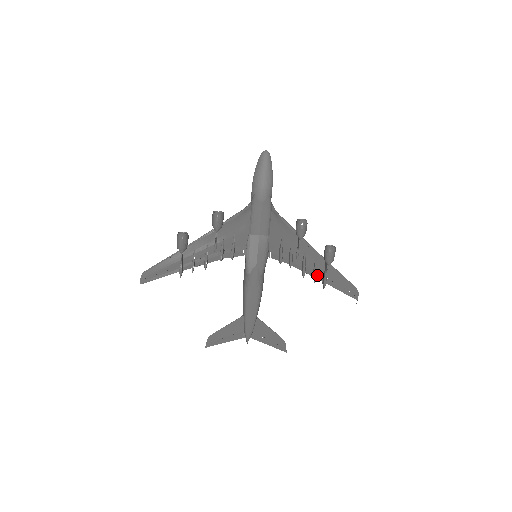
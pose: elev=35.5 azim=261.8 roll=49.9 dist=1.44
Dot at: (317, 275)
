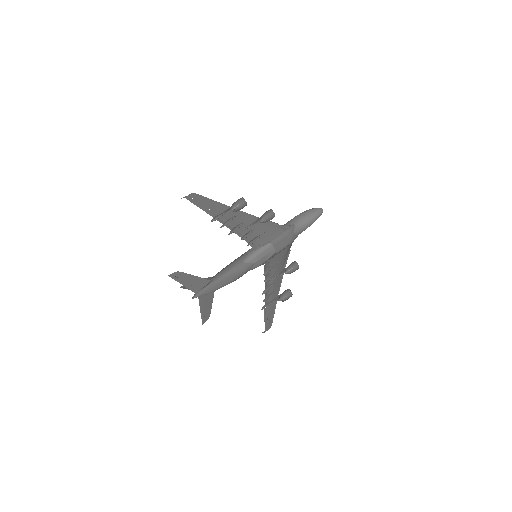
Dot at: (267, 299)
